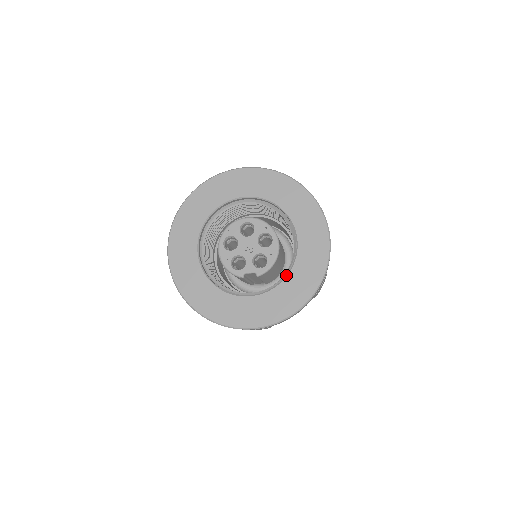
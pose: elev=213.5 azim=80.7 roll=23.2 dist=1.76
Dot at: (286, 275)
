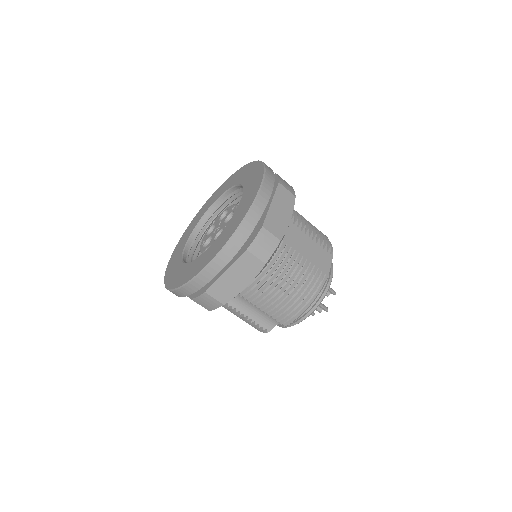
Dot at: (221, 233)
